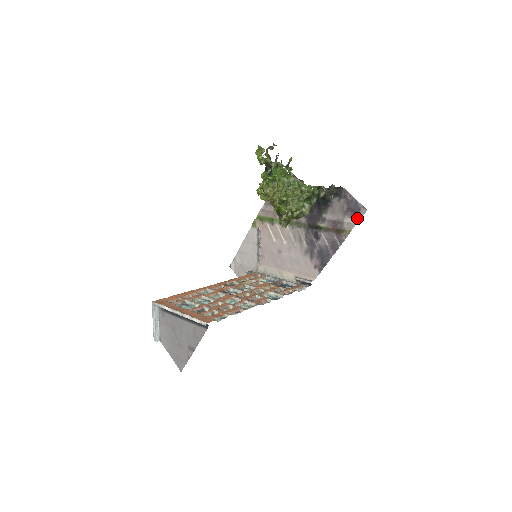
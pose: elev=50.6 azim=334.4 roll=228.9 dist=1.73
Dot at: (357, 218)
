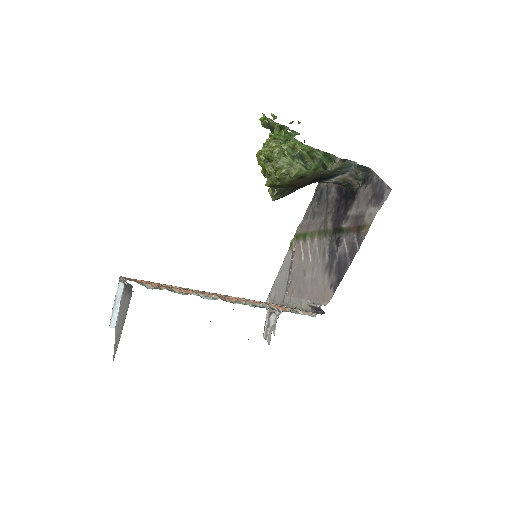
Dot at: (380, 204)
